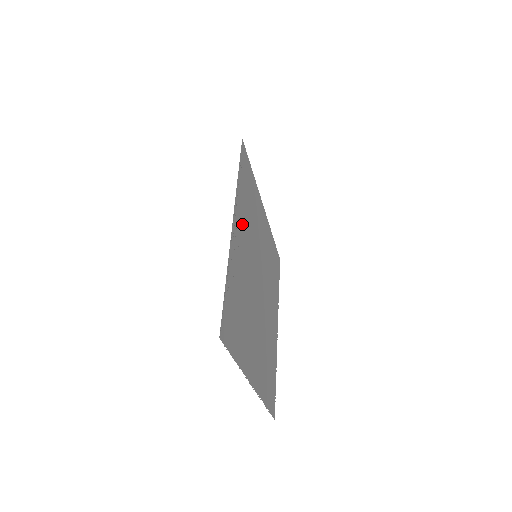
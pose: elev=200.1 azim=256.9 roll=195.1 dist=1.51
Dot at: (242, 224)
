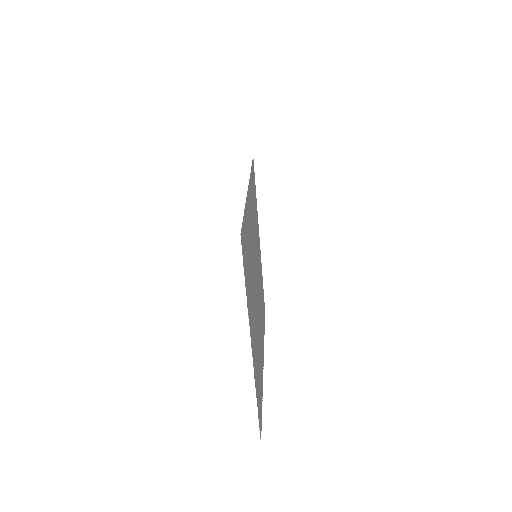
Dot at: (251, 206)
